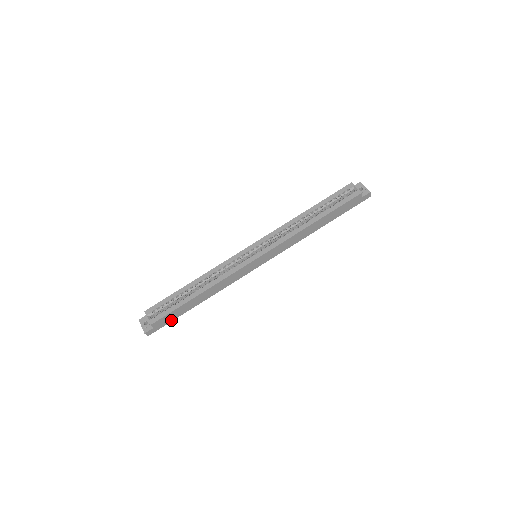
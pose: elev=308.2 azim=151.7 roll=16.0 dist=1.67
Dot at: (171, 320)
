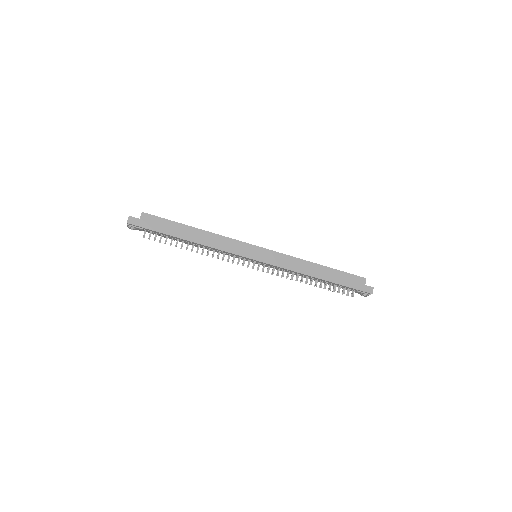
Dot at: (156, 230)
